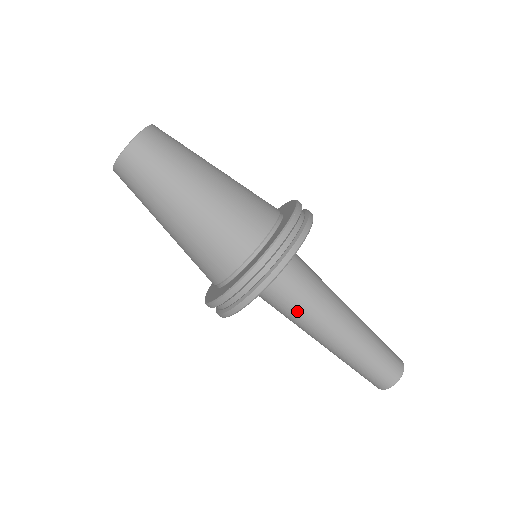
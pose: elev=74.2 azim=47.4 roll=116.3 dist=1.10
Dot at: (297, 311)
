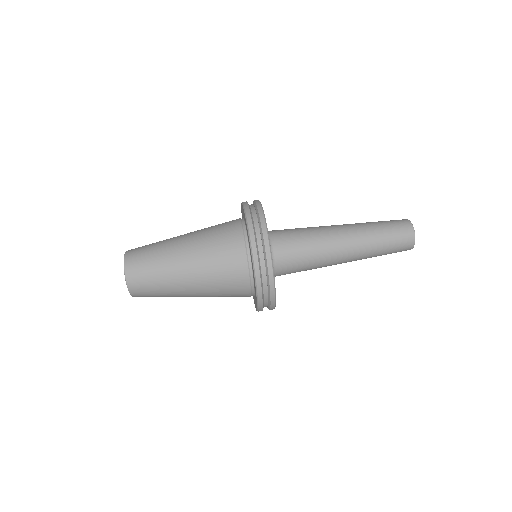
Dot at: (310, 259)
